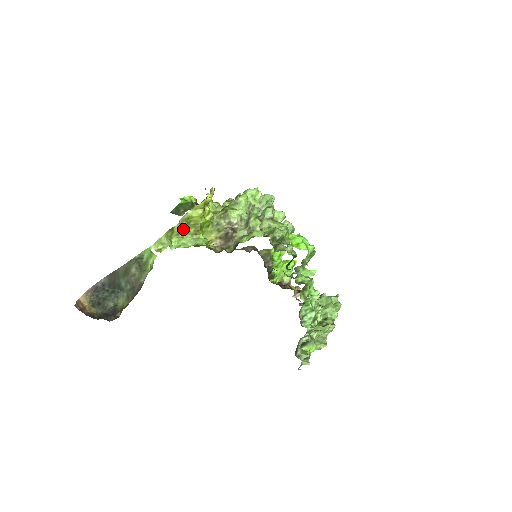
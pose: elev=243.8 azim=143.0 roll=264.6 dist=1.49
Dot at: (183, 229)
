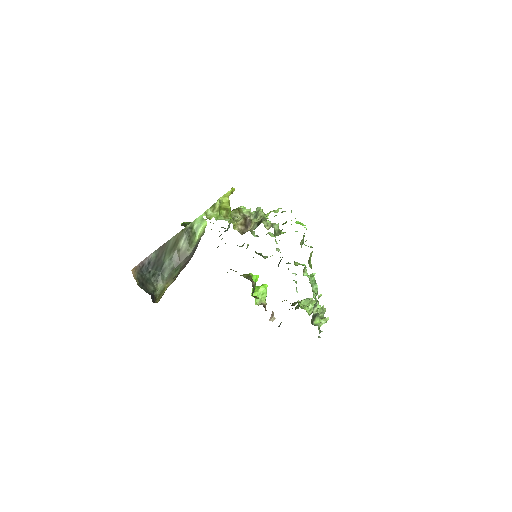
Dot at: (219, 209)
